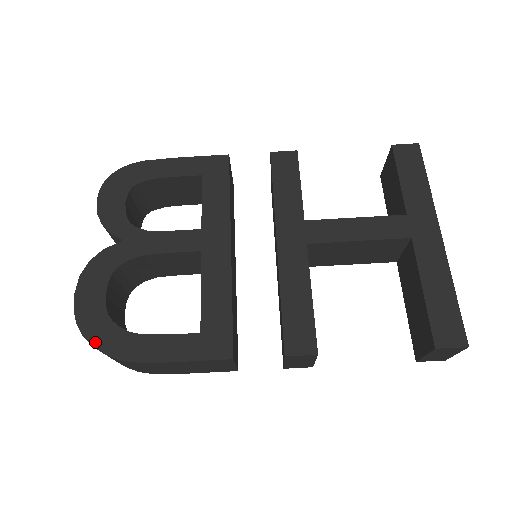
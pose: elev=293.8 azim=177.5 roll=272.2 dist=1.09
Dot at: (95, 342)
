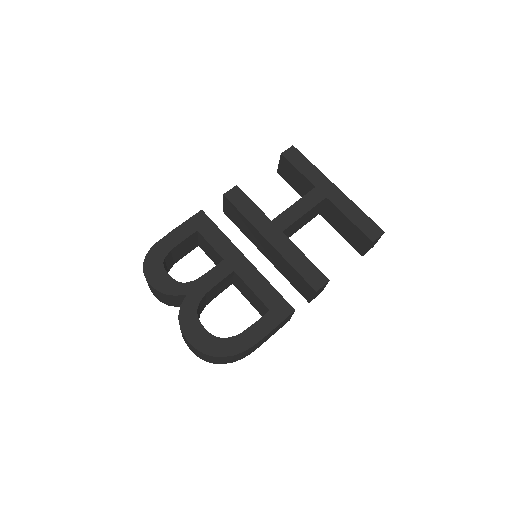
Dot at: (222, 354)
